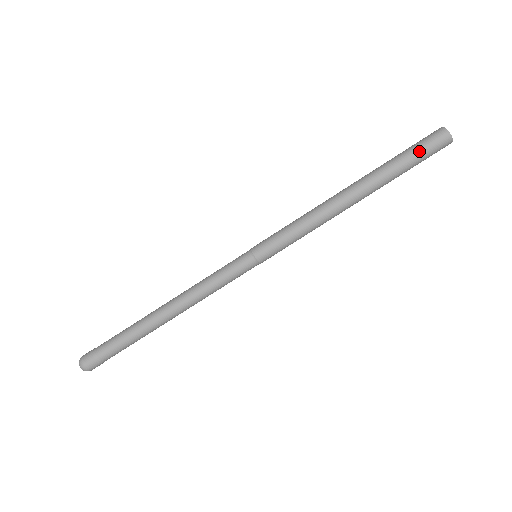
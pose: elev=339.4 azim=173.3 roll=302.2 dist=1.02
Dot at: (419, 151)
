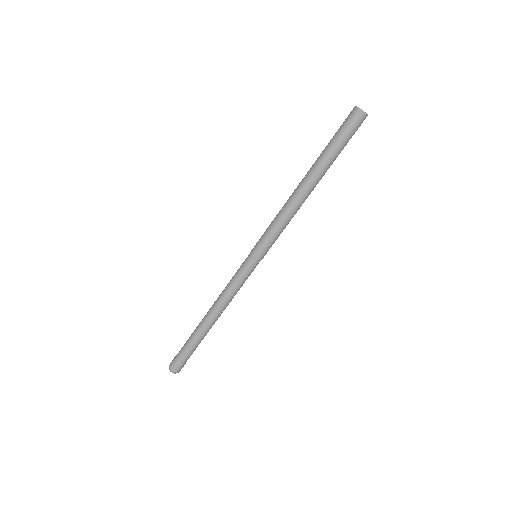
Dot at: (349, 138)
